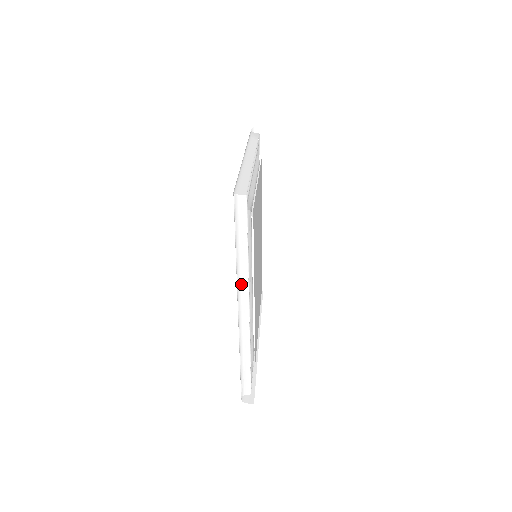
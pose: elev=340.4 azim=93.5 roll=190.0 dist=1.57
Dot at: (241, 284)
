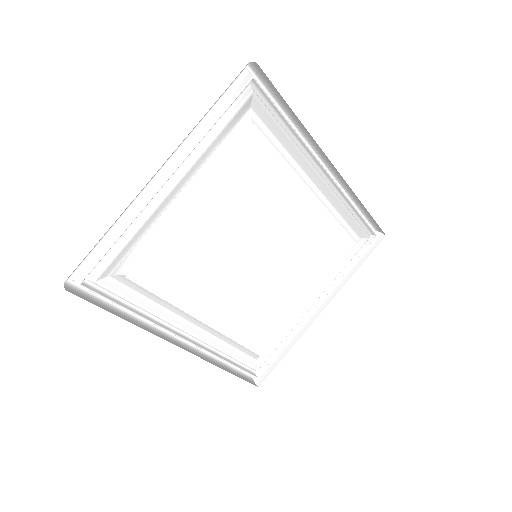
Dot at: occluded
